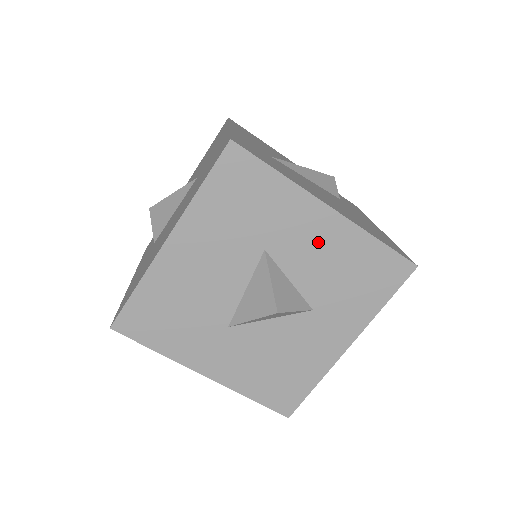
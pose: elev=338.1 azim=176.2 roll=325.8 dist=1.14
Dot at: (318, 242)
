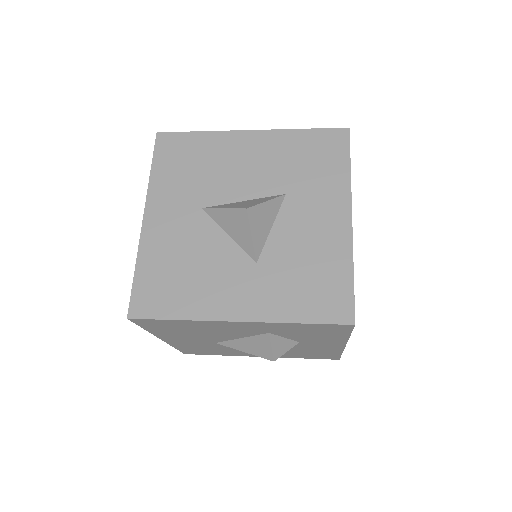
Dot at: (318, 227)
